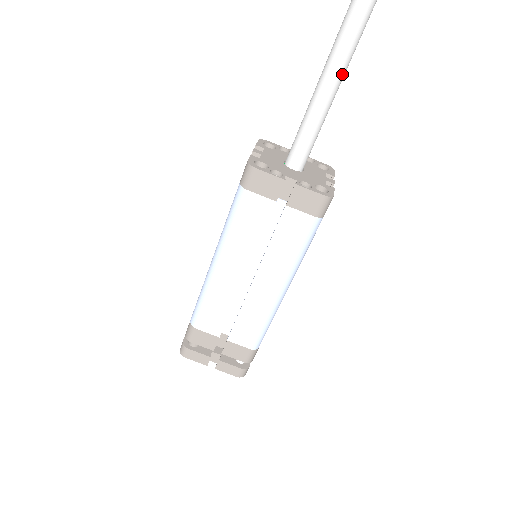
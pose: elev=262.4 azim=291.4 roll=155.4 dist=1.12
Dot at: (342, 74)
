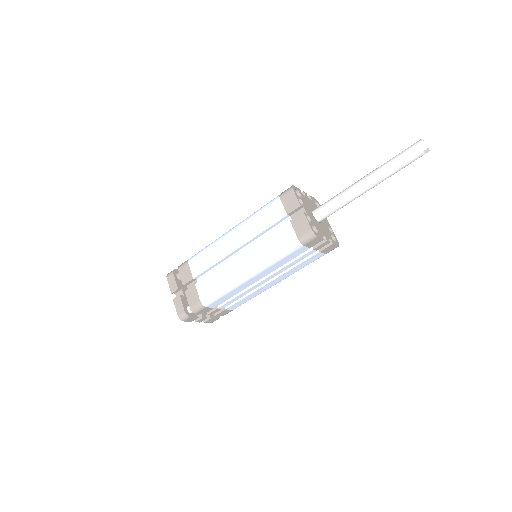
Dot at: (375, 181)
